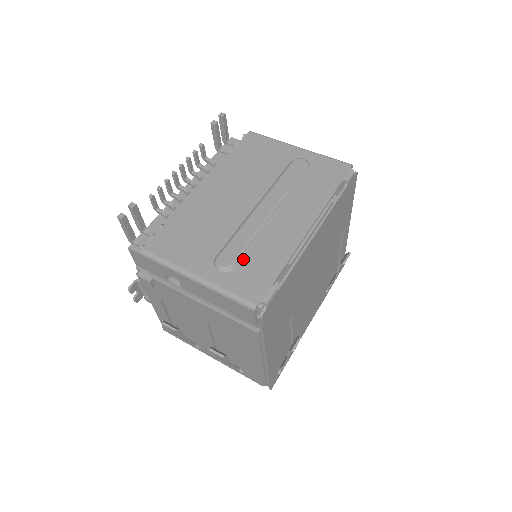
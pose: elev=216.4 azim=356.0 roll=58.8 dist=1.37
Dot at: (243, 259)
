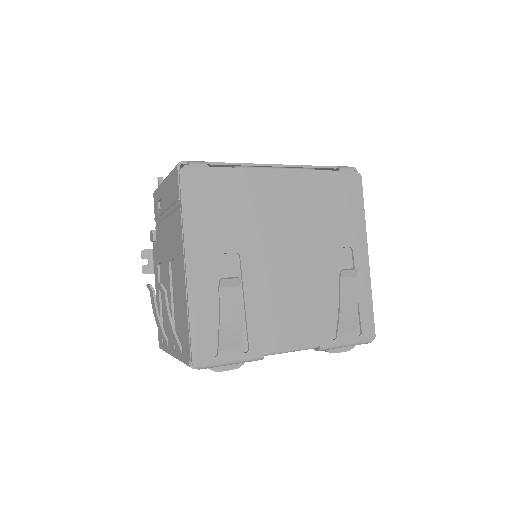
Dot at: occluded
